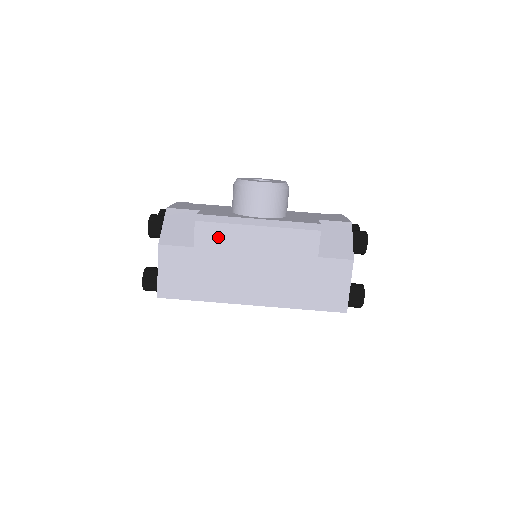
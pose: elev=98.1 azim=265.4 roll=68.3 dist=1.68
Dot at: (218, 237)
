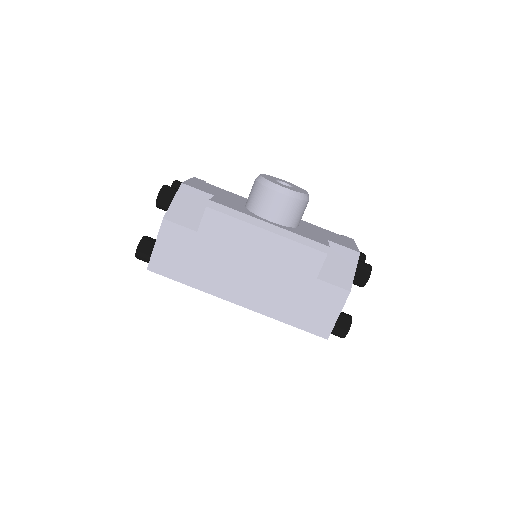
Dot at: (224, 229)
